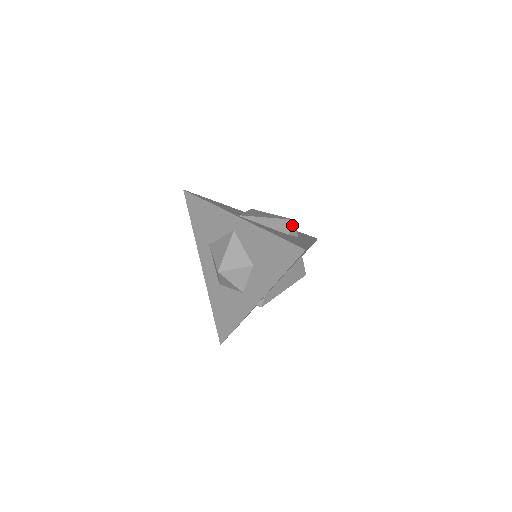
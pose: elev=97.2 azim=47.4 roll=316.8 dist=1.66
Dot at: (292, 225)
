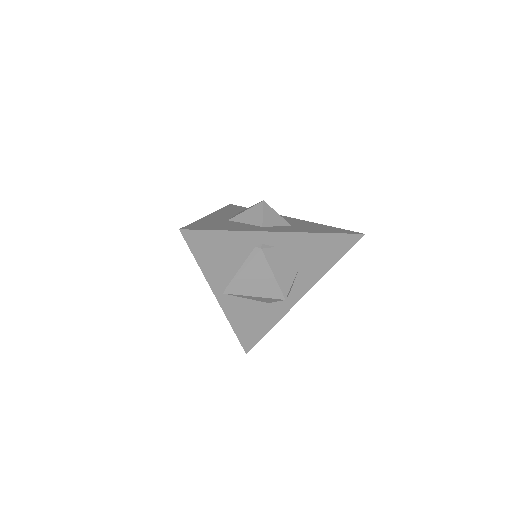
Dot at: occluded
